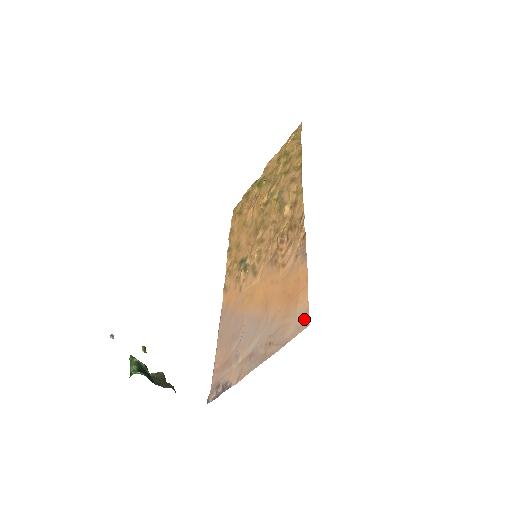
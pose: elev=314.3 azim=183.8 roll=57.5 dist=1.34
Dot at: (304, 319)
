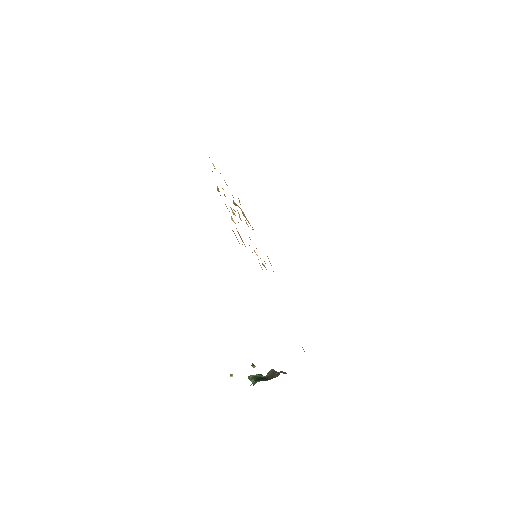
Dot at: occluded
